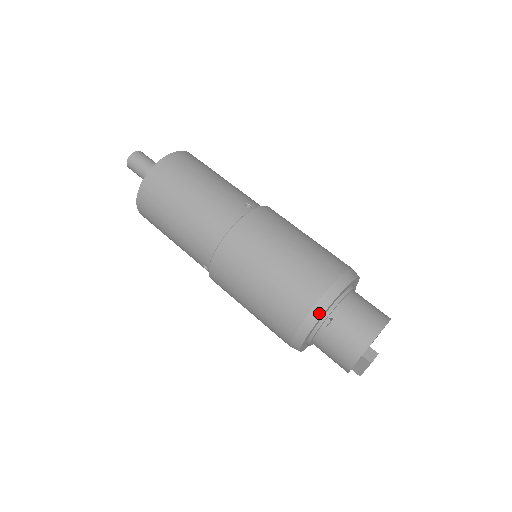
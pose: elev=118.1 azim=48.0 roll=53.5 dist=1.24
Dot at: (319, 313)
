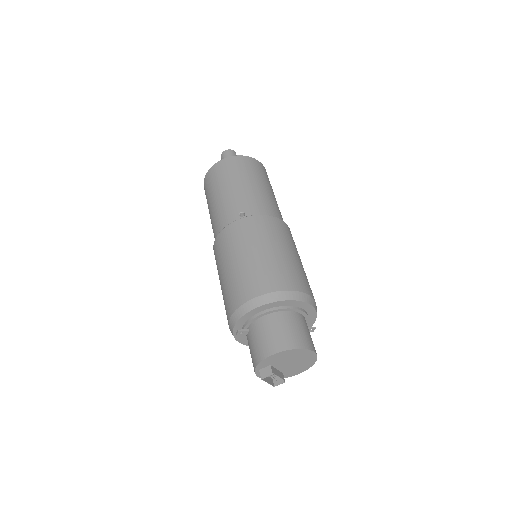
Dot at: (233, 322)
